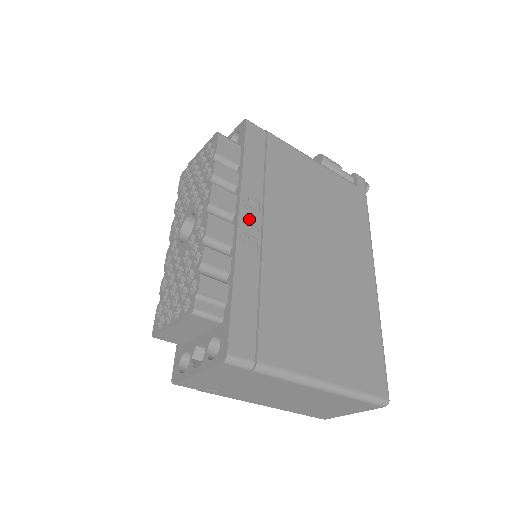
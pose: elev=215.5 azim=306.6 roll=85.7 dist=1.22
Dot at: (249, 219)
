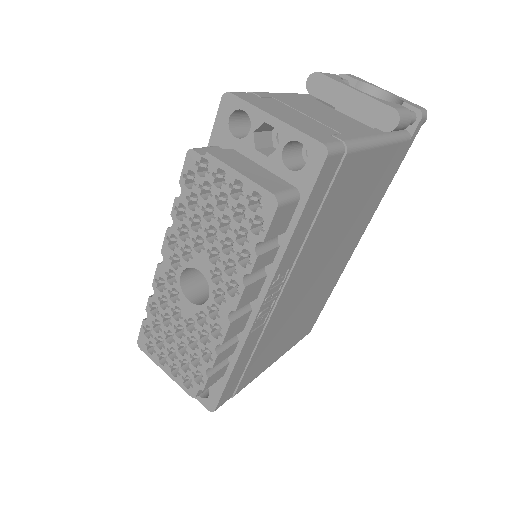
Dot at: (270, 297)
